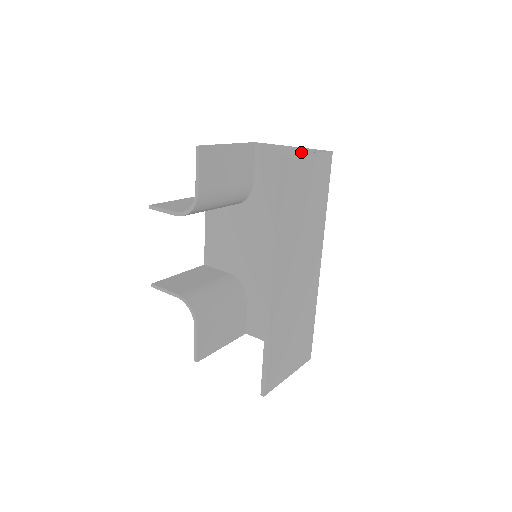
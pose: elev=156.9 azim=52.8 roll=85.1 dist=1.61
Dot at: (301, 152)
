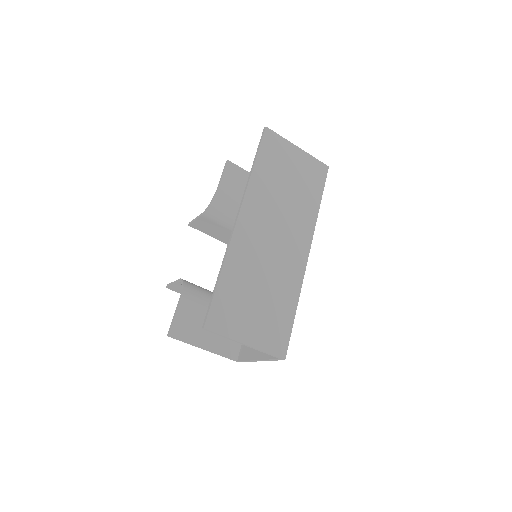
Dot at: occluded
